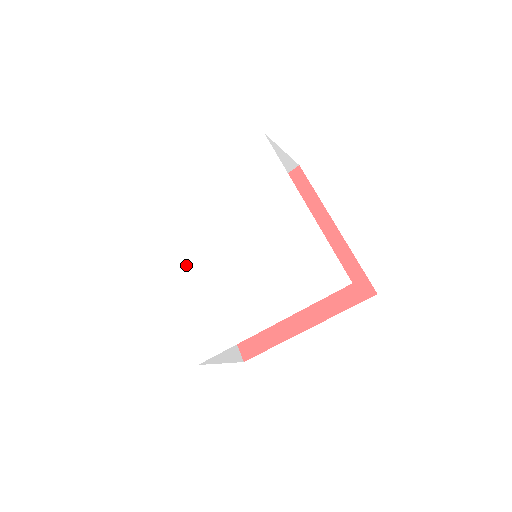
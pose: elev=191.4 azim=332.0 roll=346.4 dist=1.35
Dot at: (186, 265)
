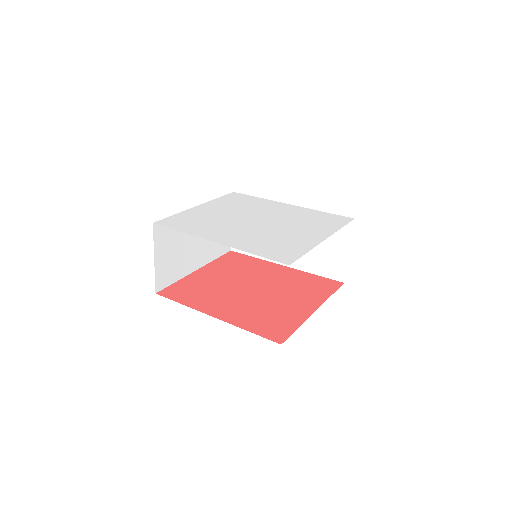
Dot at: (221, 232)
